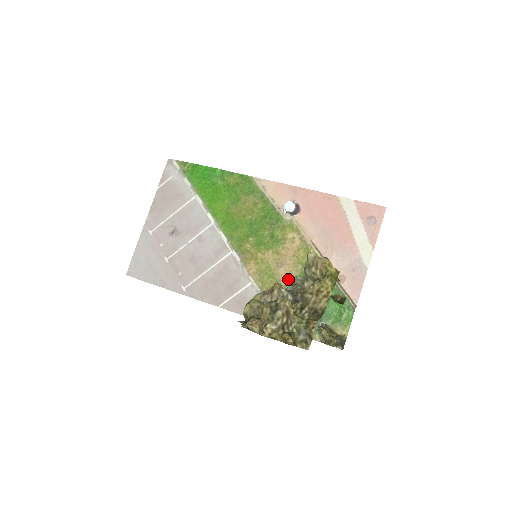
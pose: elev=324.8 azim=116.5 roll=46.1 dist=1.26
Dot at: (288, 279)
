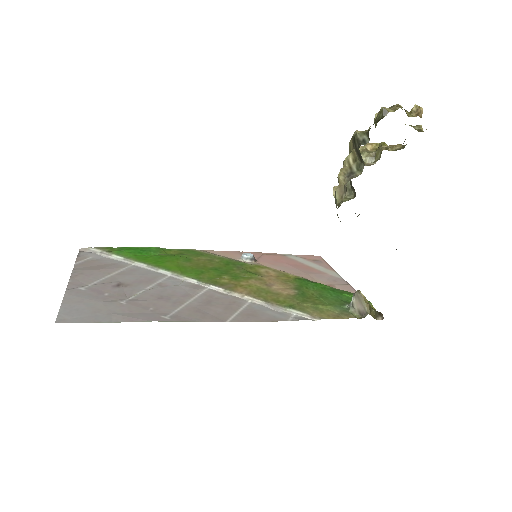
Dot at: (287, 290)
